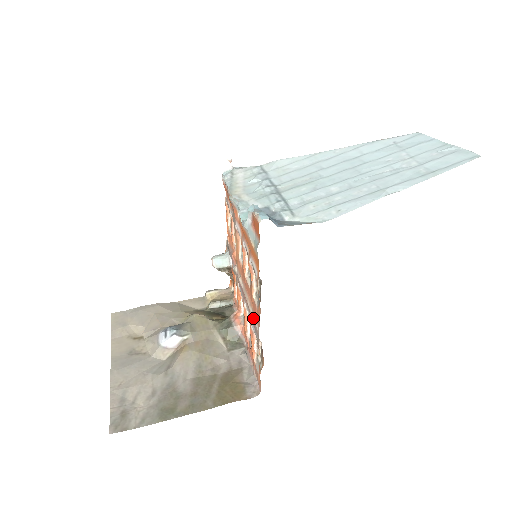
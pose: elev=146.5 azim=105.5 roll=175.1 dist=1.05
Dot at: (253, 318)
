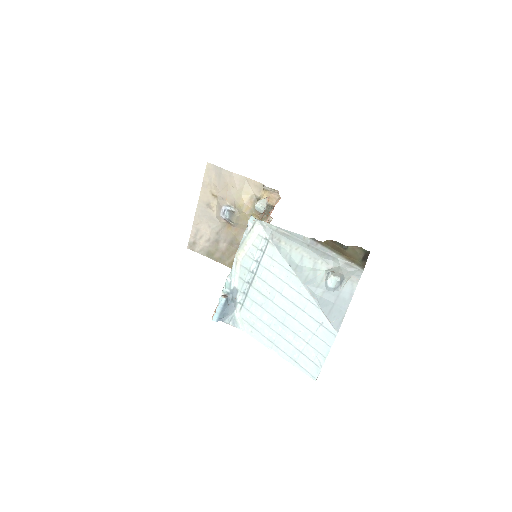
Dot at: occluded
